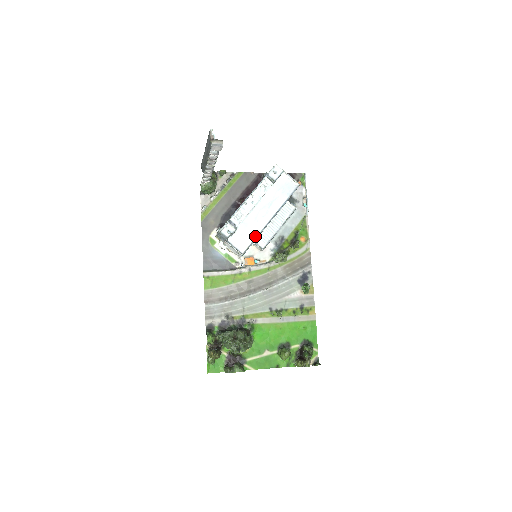
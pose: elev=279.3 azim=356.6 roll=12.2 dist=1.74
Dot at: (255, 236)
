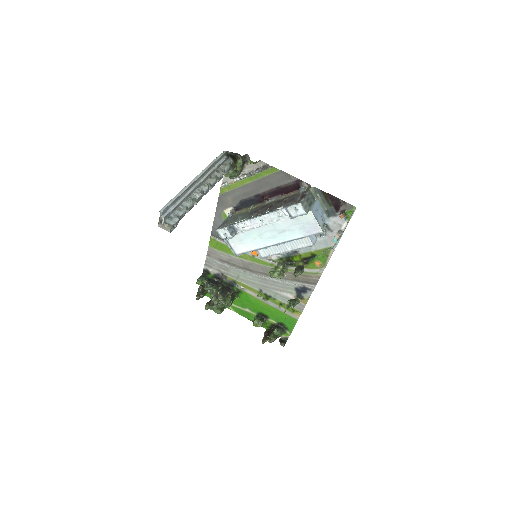
Dot at: (253, 248)
